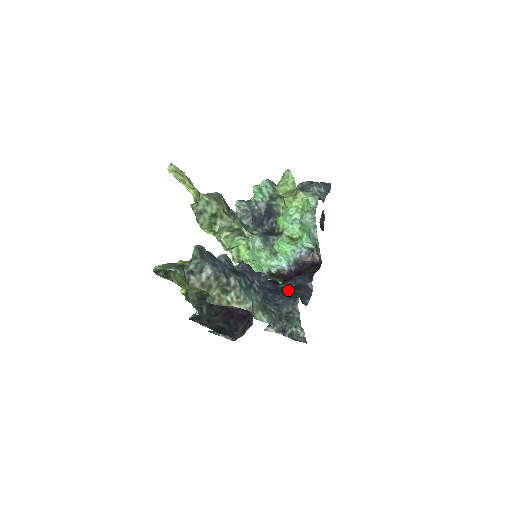
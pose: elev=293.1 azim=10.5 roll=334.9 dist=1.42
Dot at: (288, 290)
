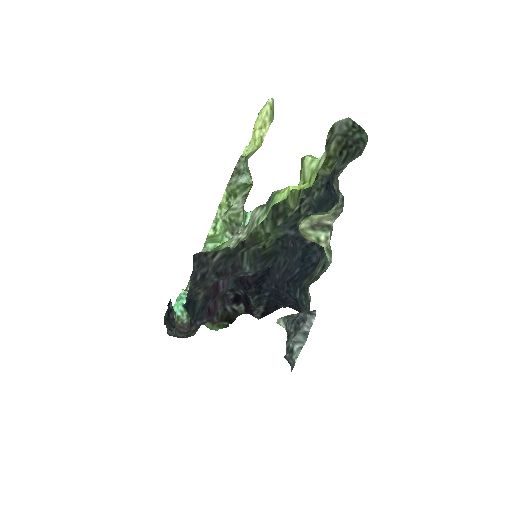
Dot at: (290, 303)
